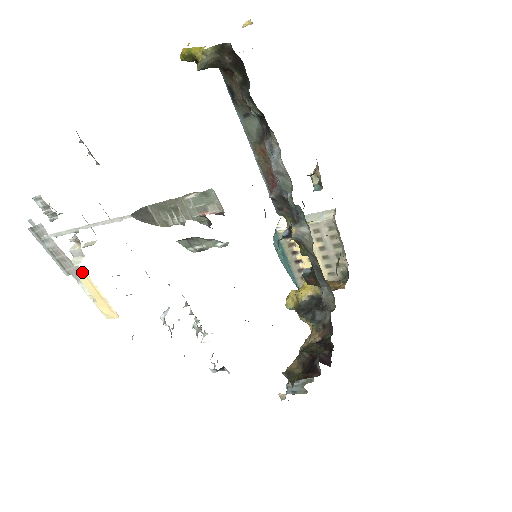
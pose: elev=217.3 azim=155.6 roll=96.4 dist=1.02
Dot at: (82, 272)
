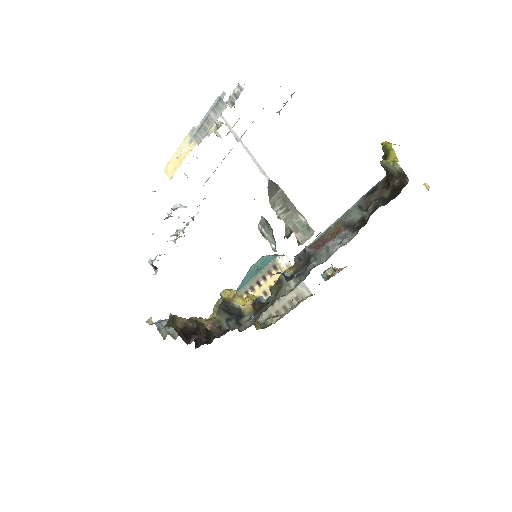
Dot at: occluded
